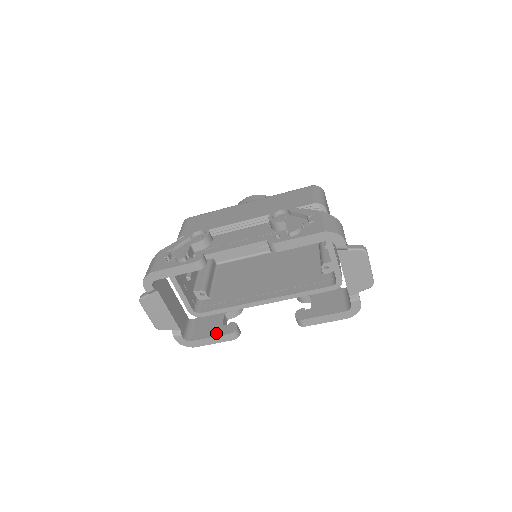
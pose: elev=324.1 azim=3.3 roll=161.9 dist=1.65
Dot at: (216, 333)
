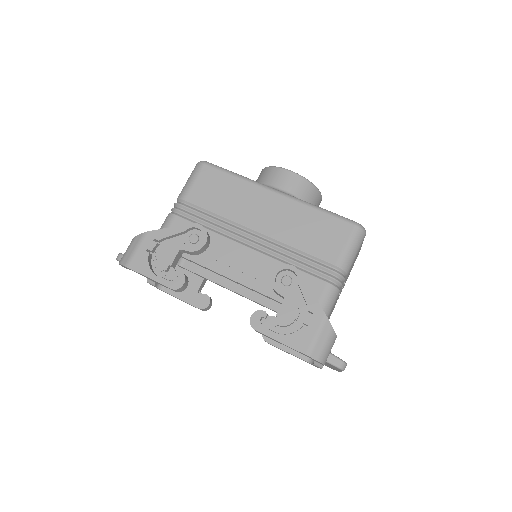
Dot at: (188, 298)
